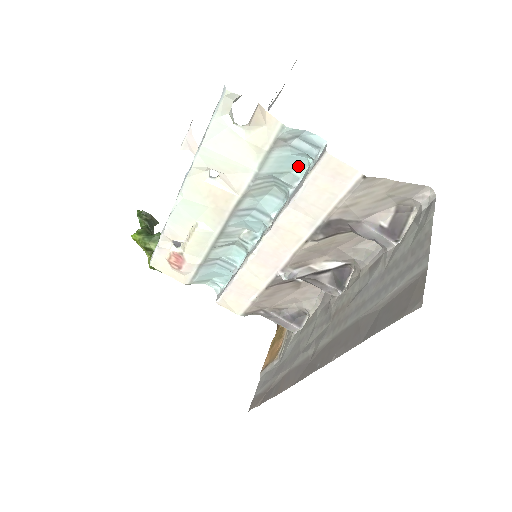
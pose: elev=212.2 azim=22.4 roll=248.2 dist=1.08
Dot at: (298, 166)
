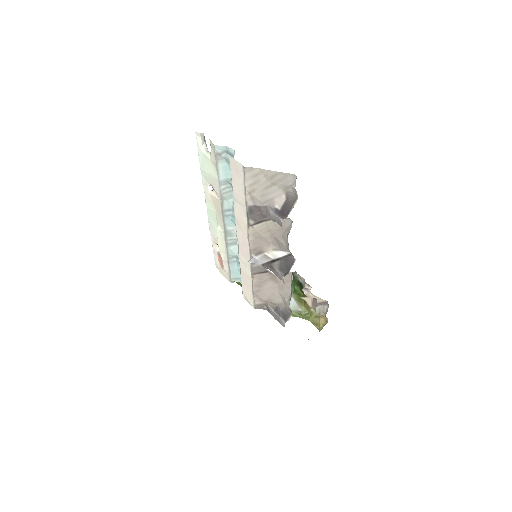
Dot at: occluded
